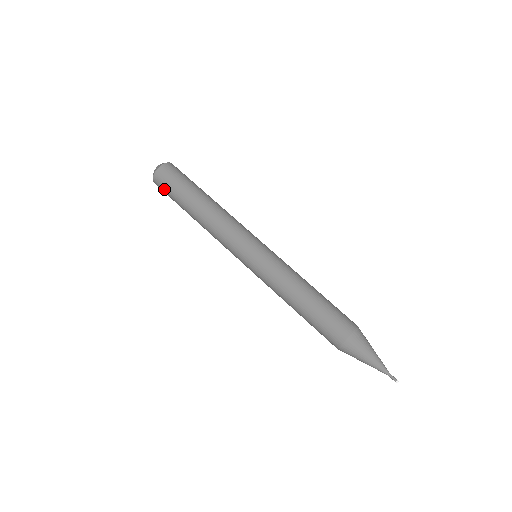
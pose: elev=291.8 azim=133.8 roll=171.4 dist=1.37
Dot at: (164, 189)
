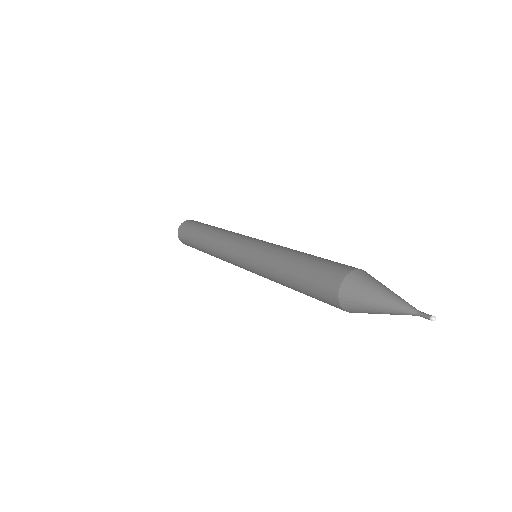
Dot at: (193, 222)
